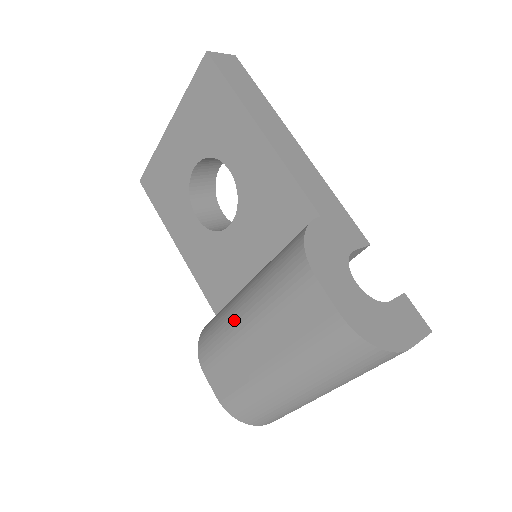
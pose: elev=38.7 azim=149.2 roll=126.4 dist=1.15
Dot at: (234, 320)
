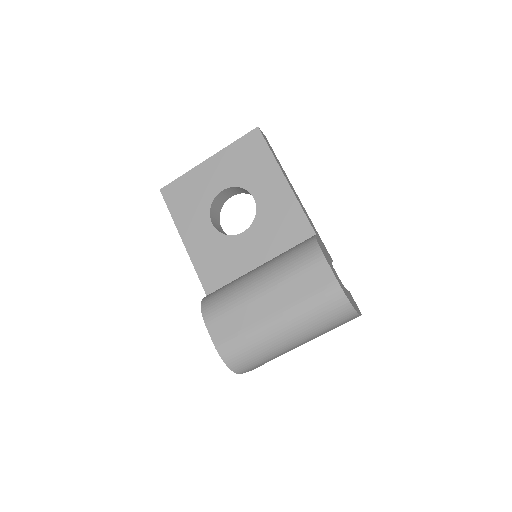
Dot at: (249, 287)
